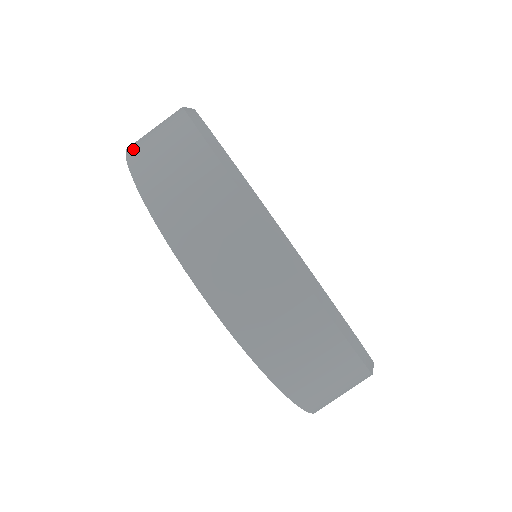
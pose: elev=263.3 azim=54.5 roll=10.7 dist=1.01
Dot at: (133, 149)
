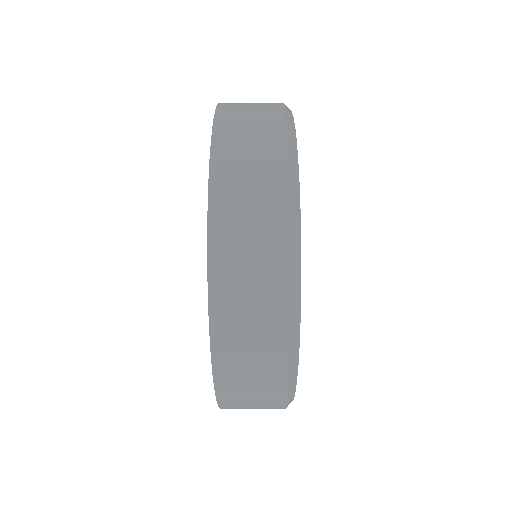
Dot at: (225, 106)
